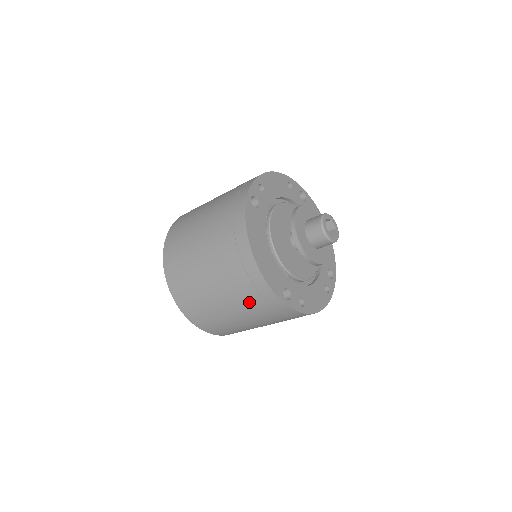
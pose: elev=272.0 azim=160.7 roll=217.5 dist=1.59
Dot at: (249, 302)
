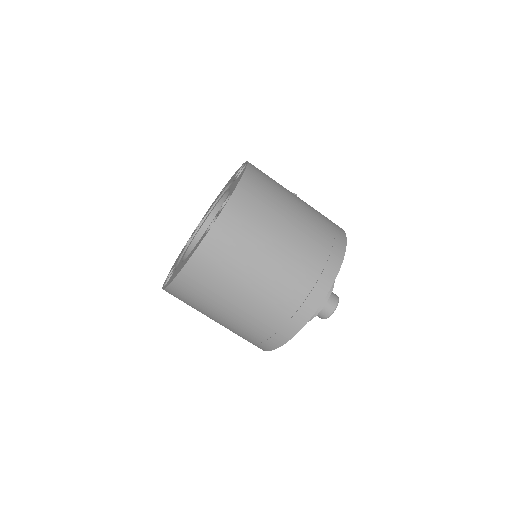
Dot at: (238, 335)
